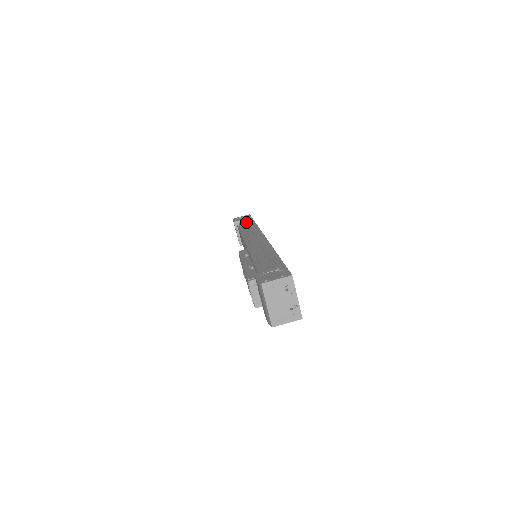
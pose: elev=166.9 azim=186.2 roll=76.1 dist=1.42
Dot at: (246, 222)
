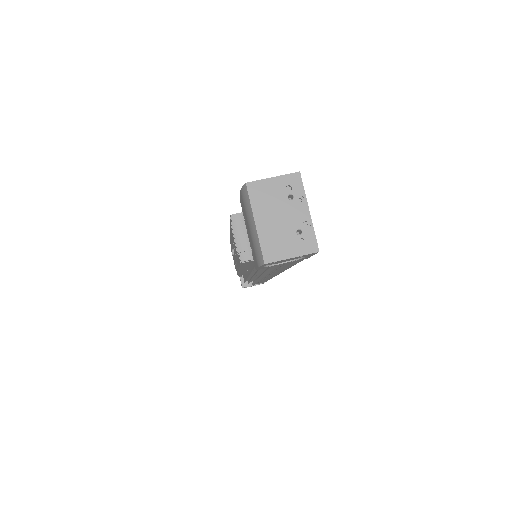
Dot at: occluded
